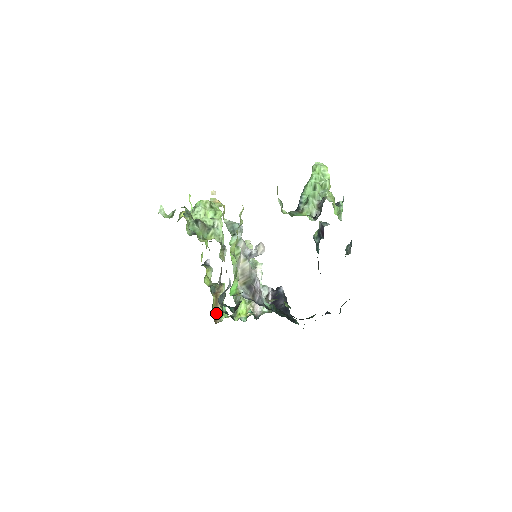
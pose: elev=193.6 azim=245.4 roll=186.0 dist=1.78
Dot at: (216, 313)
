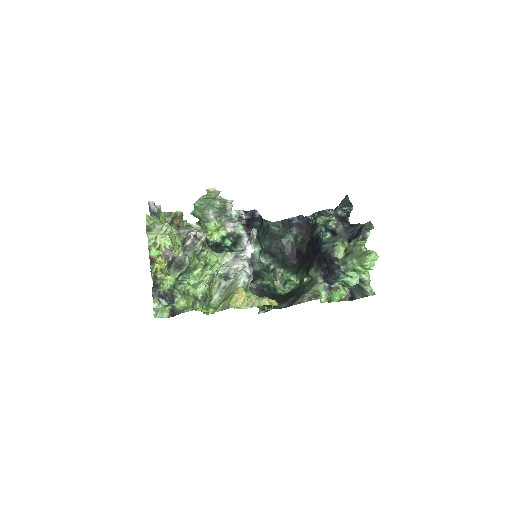
Dot at: occluded
